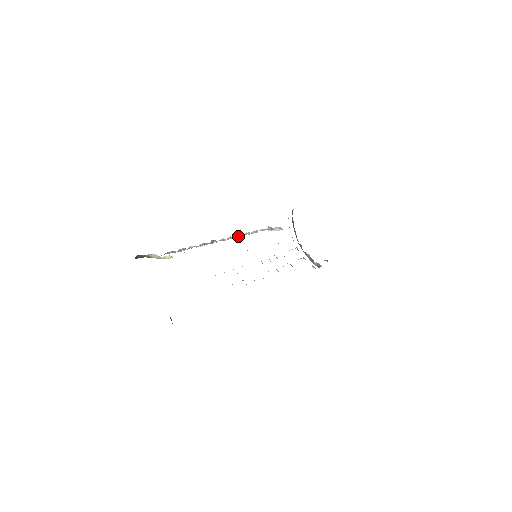
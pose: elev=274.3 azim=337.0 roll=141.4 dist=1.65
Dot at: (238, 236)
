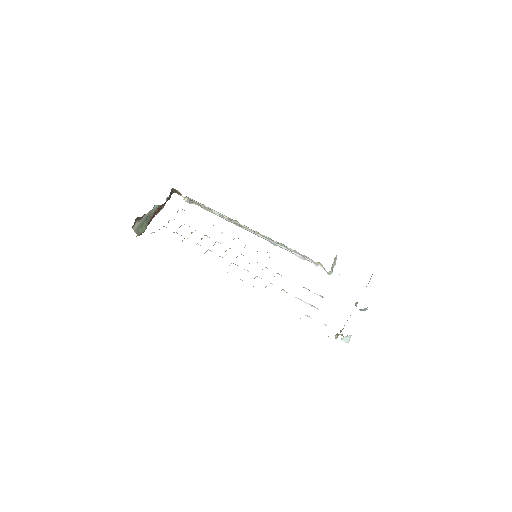
Dot at: (275, 244)
